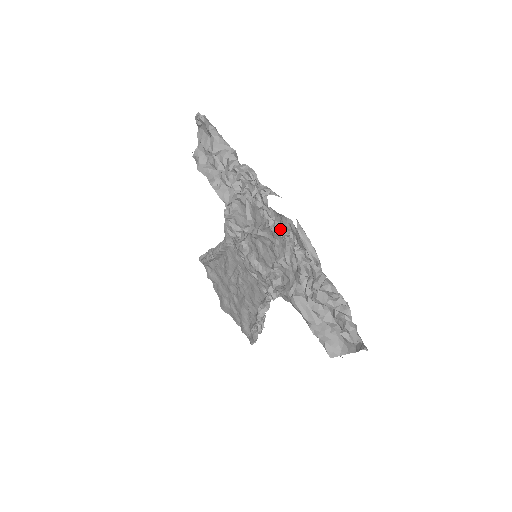
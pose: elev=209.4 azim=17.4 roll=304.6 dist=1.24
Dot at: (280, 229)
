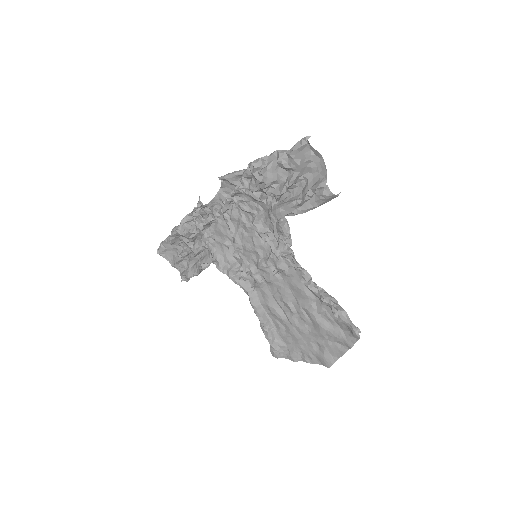
Dot at: (228, 206)
